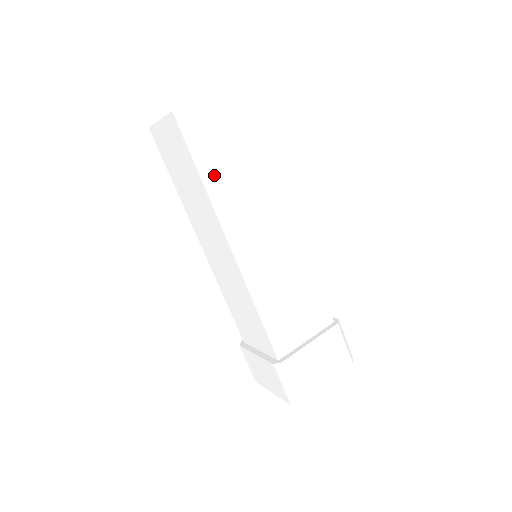
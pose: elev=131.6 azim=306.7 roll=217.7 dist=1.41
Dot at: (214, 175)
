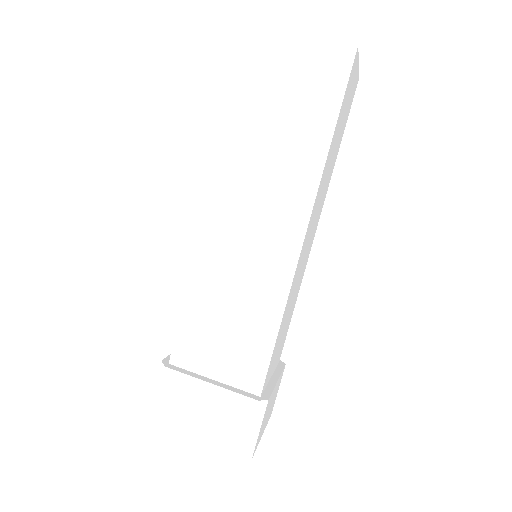
Dot at: (333, 144)
